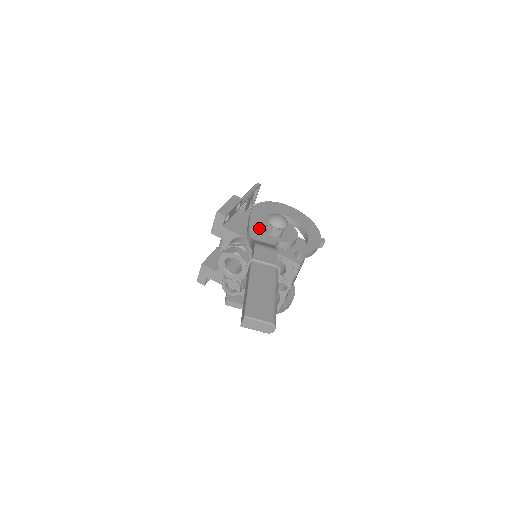
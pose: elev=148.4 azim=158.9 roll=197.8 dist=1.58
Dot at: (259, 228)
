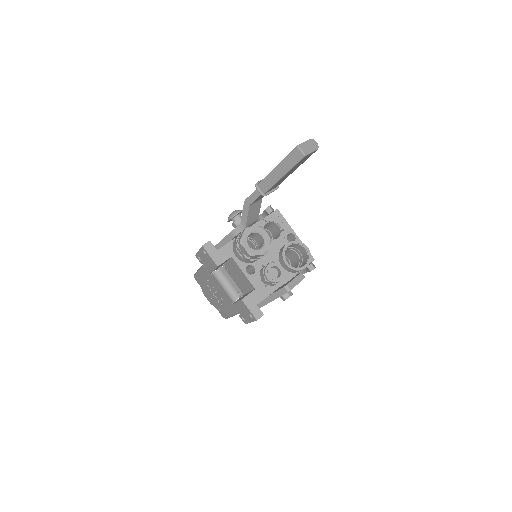
Dot at: occluded
